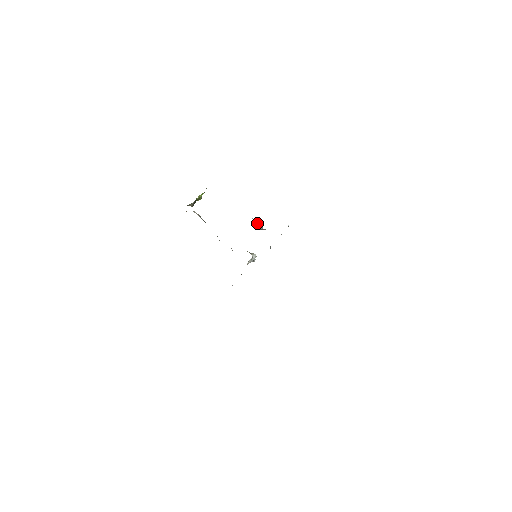
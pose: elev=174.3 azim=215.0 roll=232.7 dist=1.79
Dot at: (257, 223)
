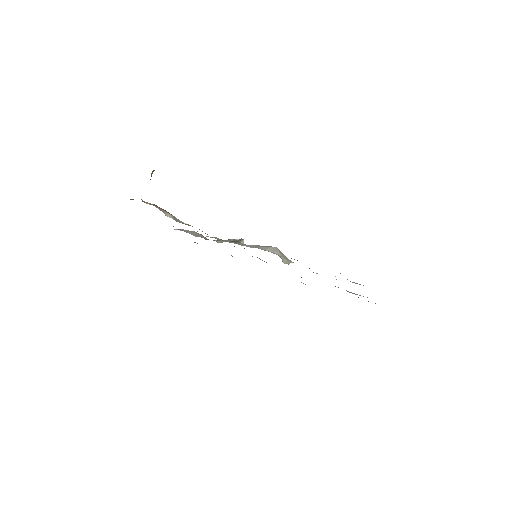
Dot at: (282, 257)
